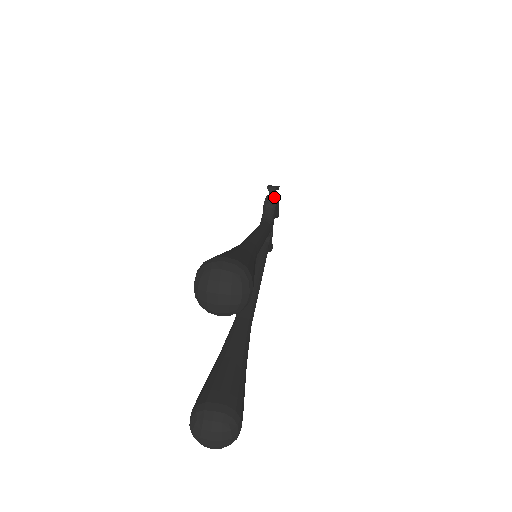
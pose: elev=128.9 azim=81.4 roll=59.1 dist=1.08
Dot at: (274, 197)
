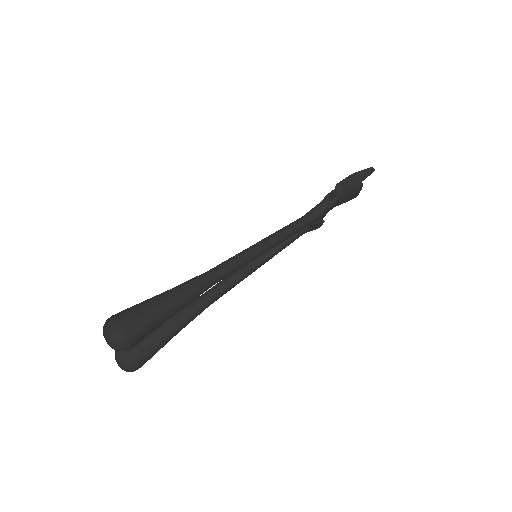
Dot at: (338, 196)
